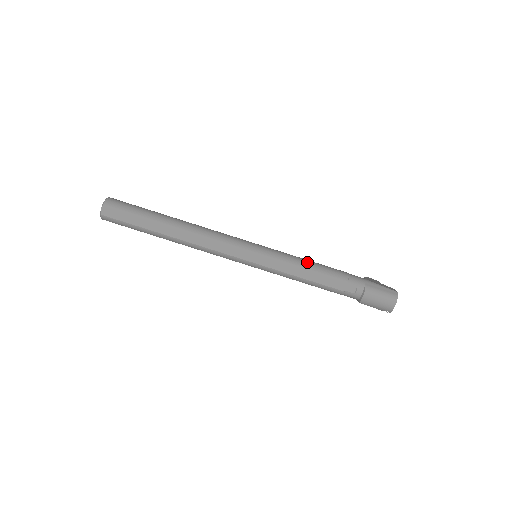
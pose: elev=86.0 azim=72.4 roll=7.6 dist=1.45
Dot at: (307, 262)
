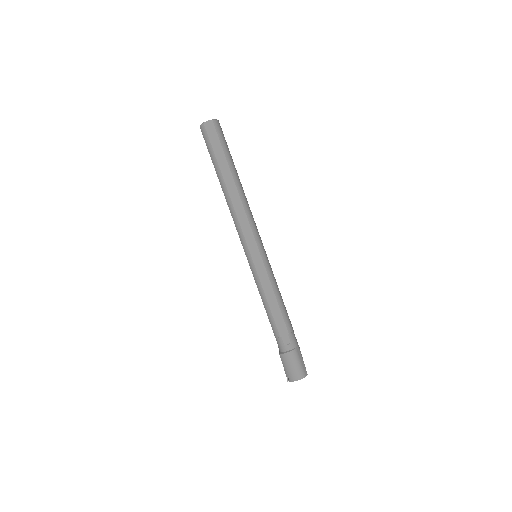
Dot at: (280, 295)
